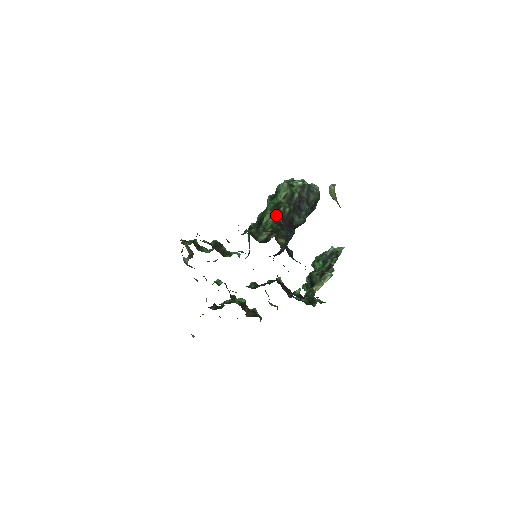
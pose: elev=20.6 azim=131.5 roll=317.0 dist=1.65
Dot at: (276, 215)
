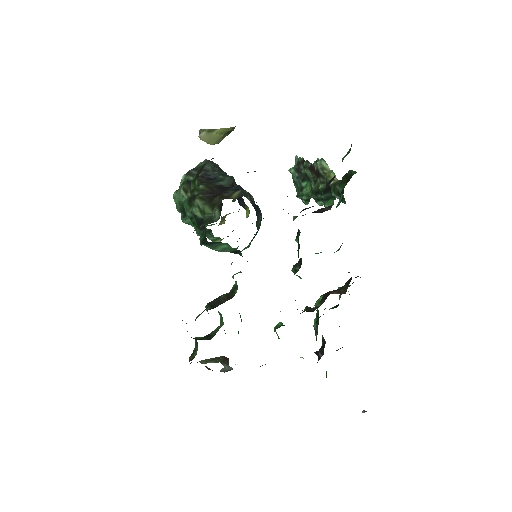
Dot at: (199, 199)
